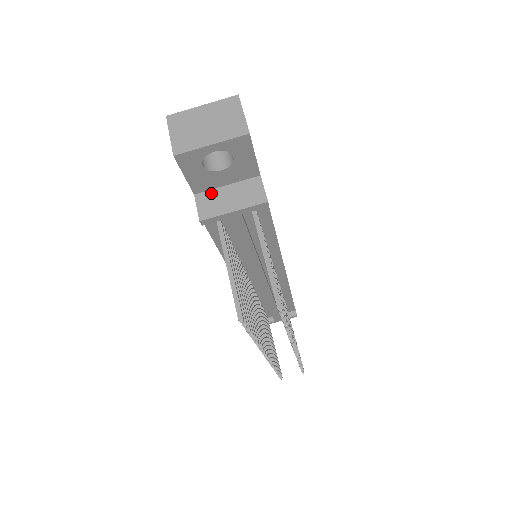
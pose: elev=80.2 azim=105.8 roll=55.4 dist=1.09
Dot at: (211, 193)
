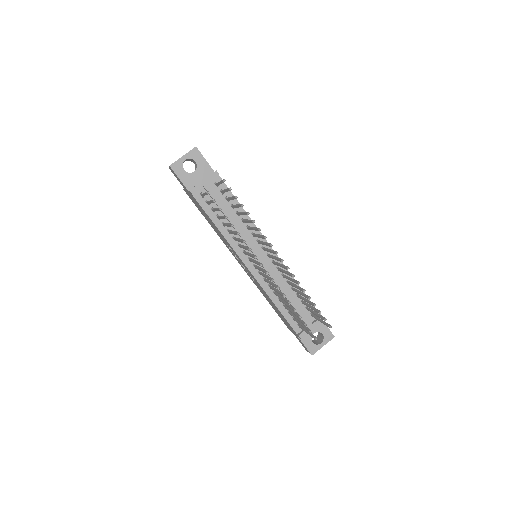
Dot at: occluded
